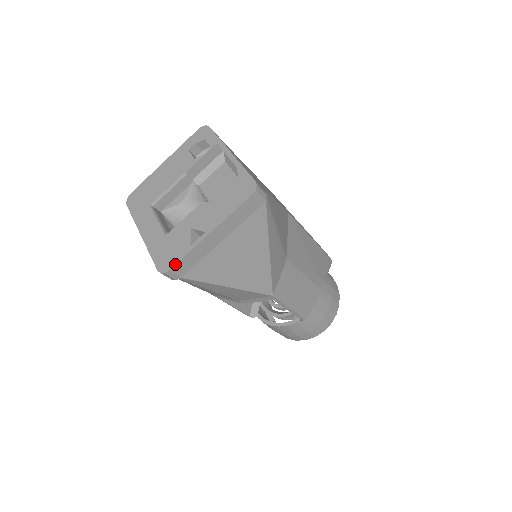
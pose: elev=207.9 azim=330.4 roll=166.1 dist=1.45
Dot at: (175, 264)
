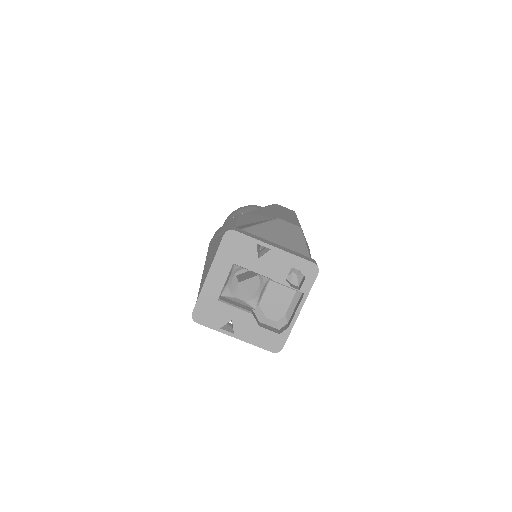
Dot at: (203, 325)
